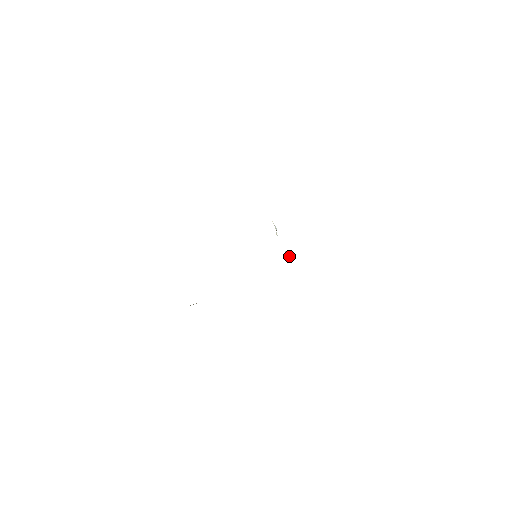
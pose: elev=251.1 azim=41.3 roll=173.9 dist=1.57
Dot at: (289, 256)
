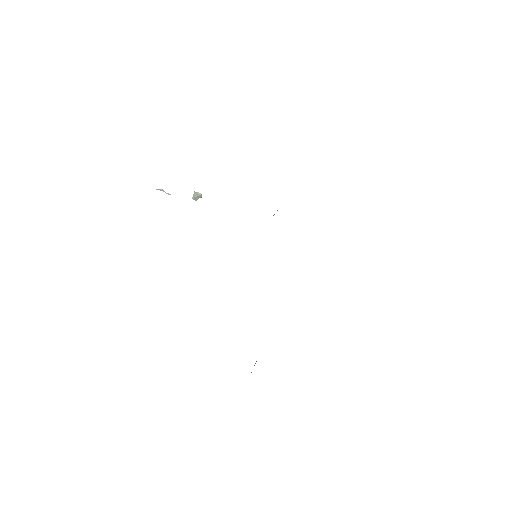
Dot at: (198, 197)
